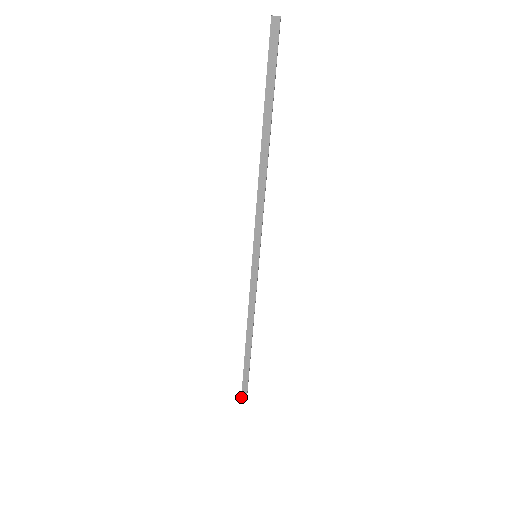
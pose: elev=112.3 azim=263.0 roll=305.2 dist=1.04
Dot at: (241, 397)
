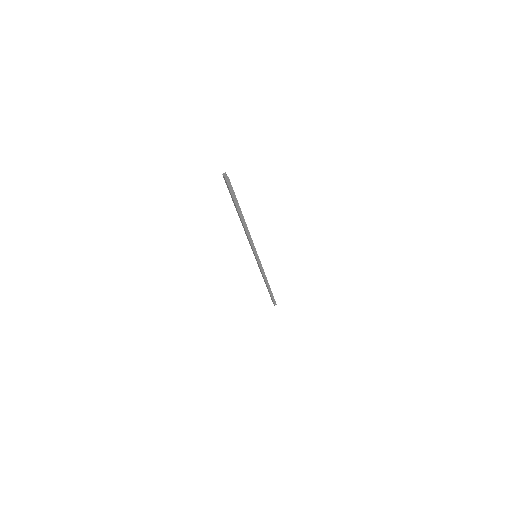
Dot at: (273, 303)
